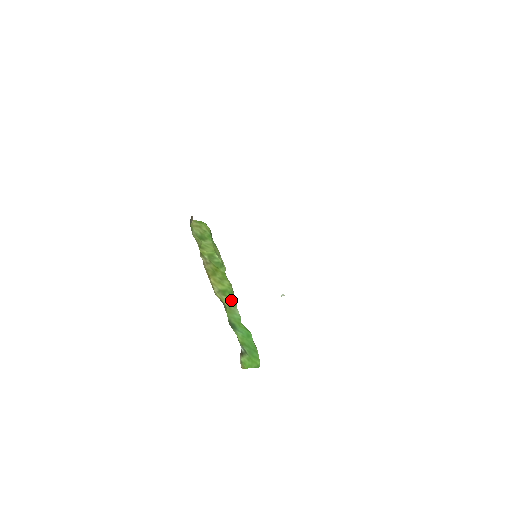
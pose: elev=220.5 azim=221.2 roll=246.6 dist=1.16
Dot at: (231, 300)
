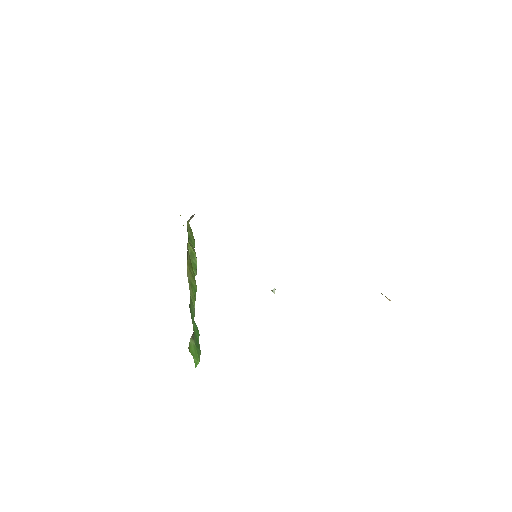
Dot at: (194, 296)
